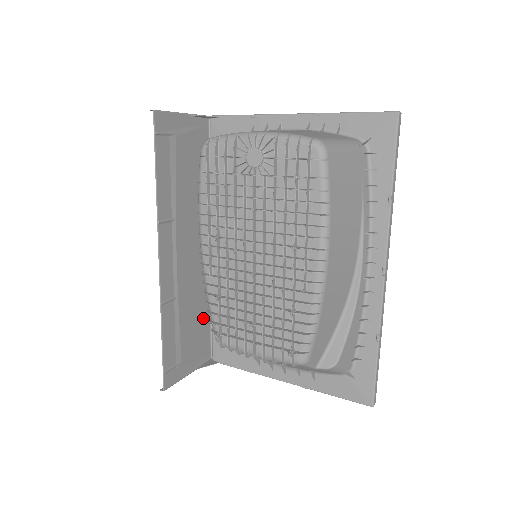
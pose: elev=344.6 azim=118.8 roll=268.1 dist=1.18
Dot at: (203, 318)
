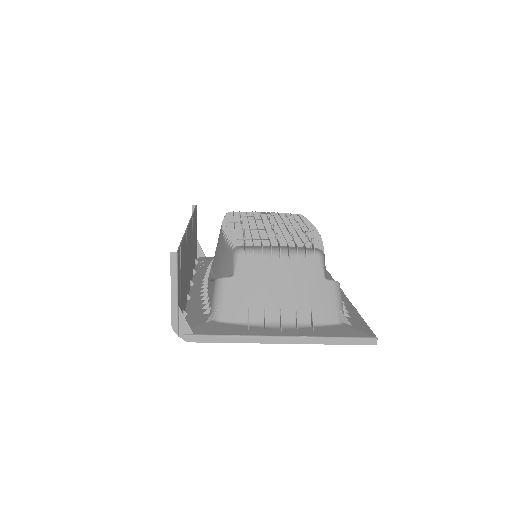
Dot at: (184, 300)
